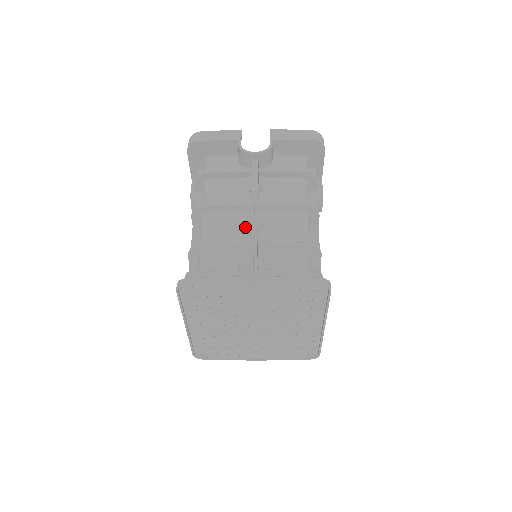
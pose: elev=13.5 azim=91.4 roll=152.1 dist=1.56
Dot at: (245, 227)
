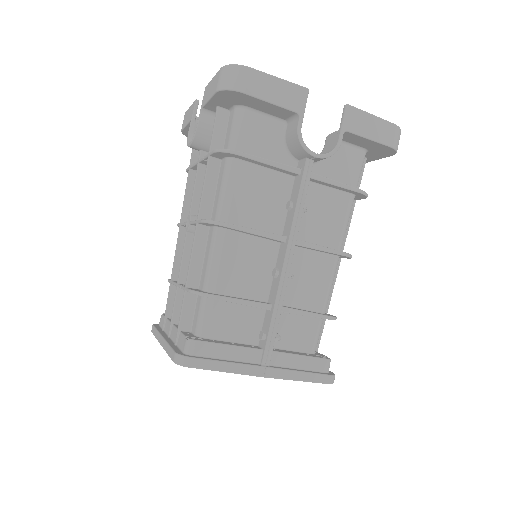
Dot at: (268, 268)
